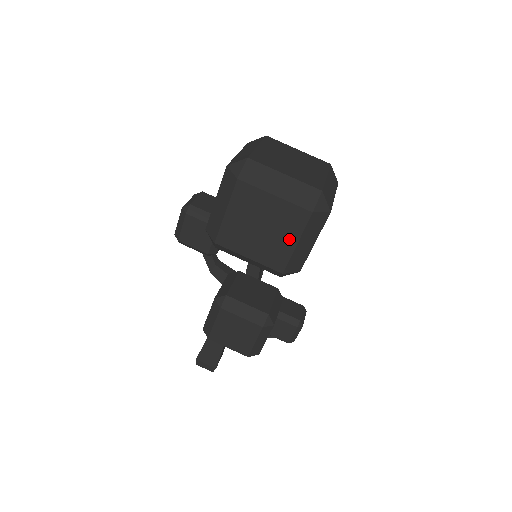
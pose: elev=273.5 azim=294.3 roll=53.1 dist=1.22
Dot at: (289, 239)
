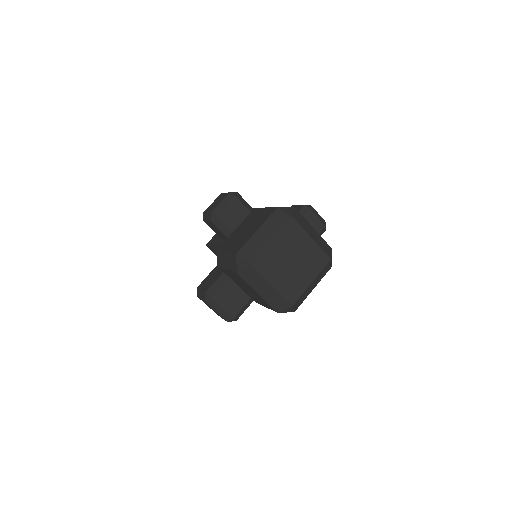
Dot at: (262, 303)
